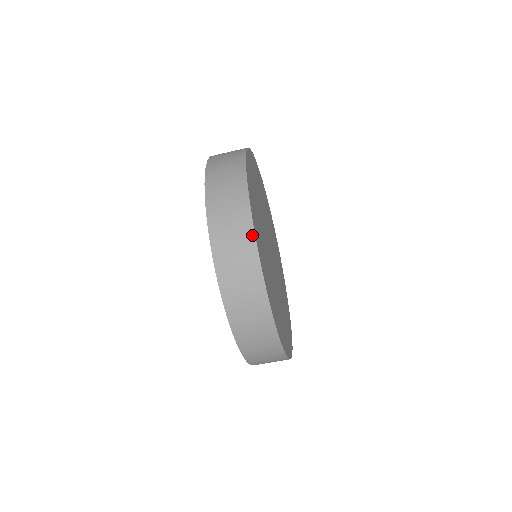
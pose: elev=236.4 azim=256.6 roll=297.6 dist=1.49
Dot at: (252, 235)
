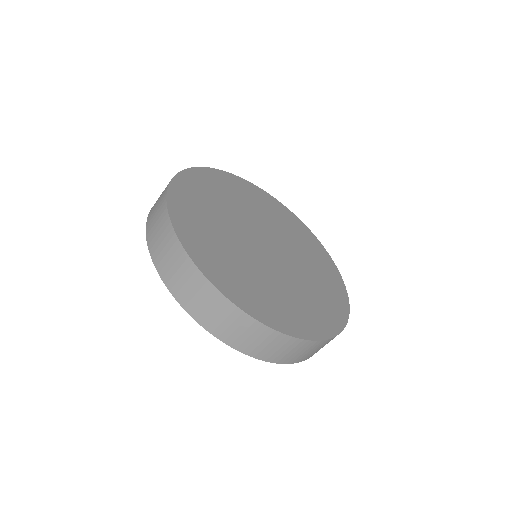
Dot at: (194, 268)
